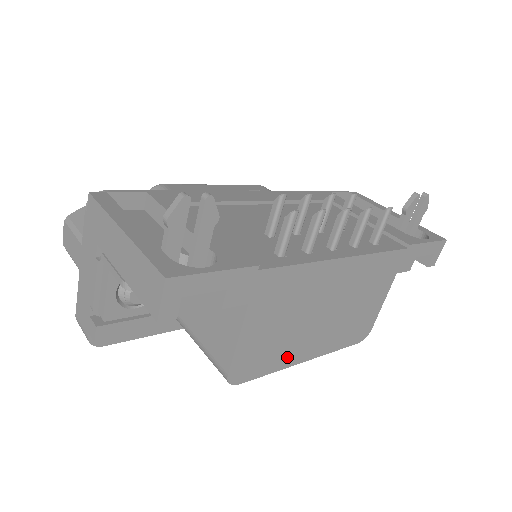
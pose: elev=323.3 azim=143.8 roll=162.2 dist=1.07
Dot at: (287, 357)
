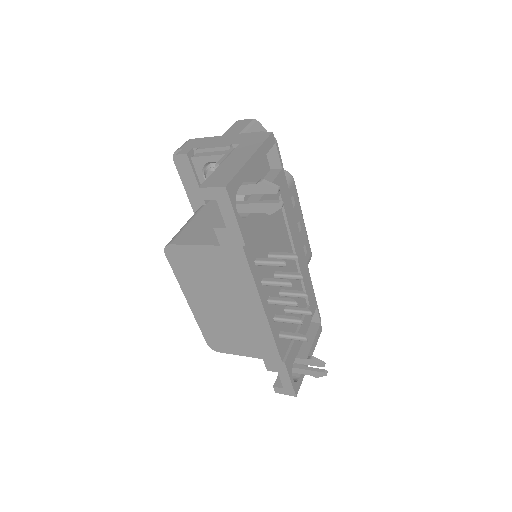
Dot at: (189, 286)
